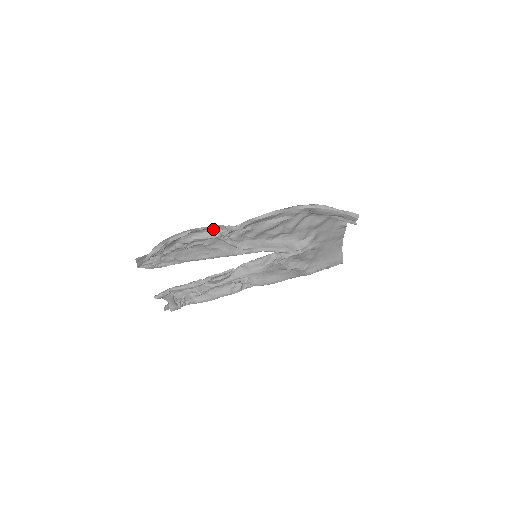
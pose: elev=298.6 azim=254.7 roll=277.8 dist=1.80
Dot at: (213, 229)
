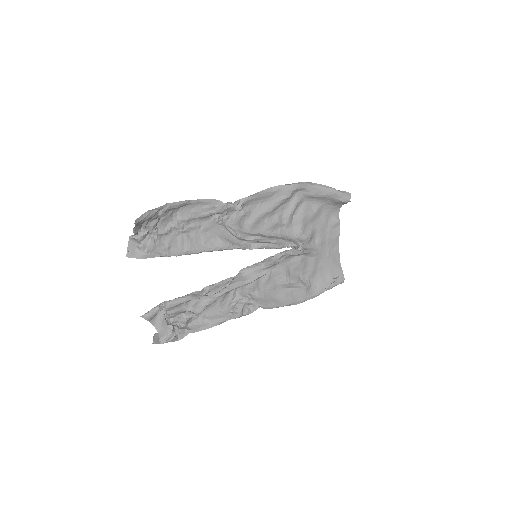
Dot at: (211, 205)
